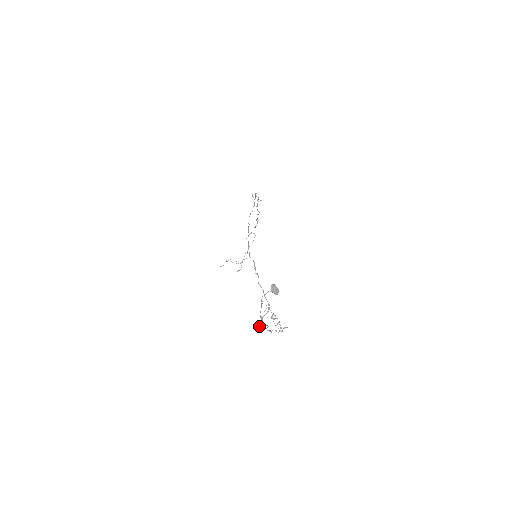
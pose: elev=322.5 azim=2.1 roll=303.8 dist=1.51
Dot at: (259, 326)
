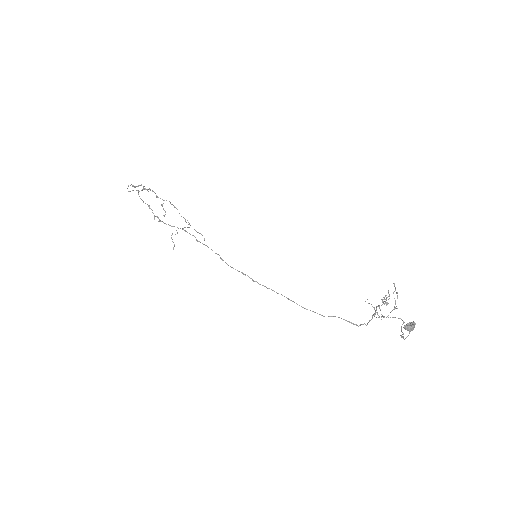
Dot at: occluded
